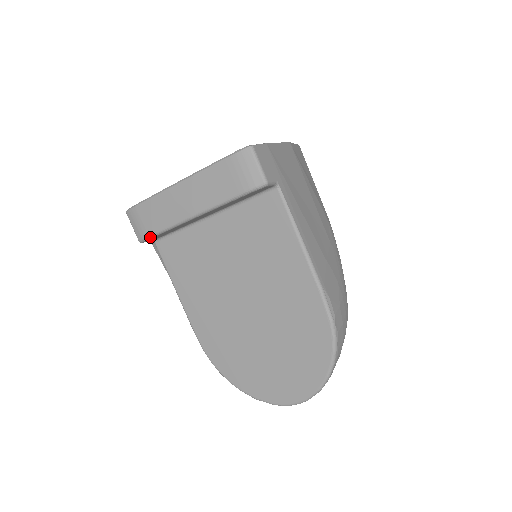
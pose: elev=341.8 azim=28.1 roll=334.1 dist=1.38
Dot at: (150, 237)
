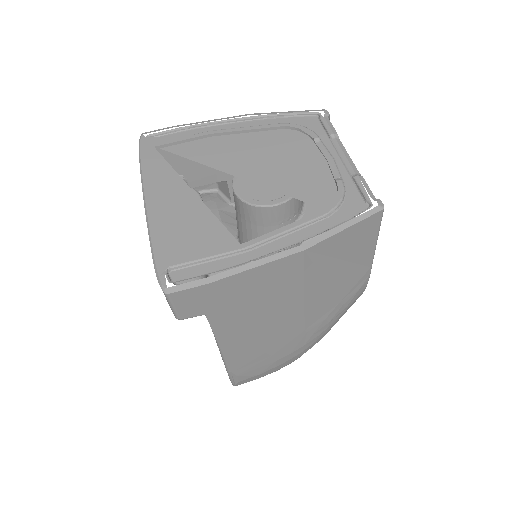
Dot at: occluded
